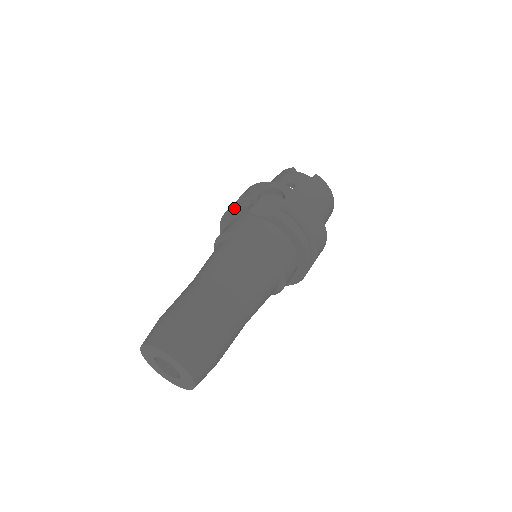
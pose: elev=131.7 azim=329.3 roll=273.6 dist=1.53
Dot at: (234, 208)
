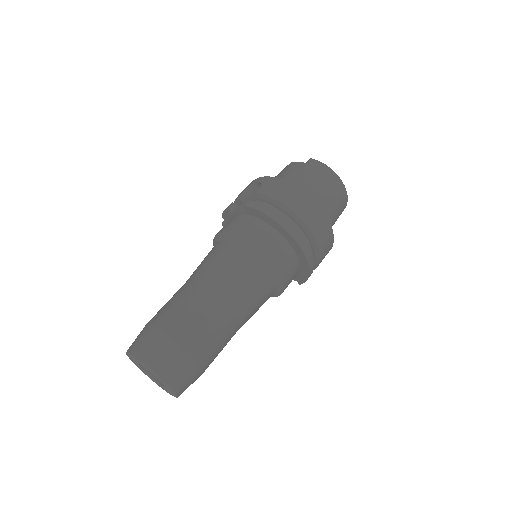
Dot at: (222, 215)
